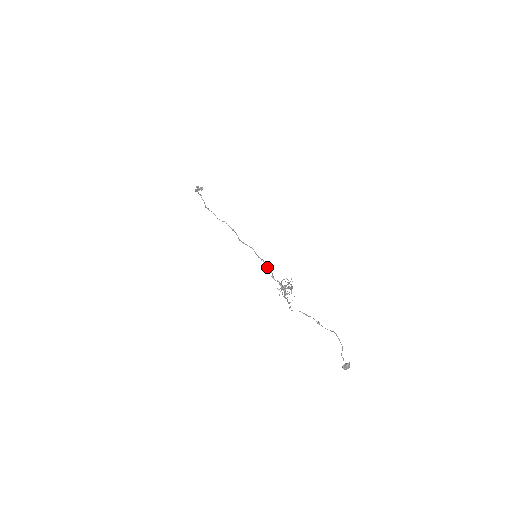
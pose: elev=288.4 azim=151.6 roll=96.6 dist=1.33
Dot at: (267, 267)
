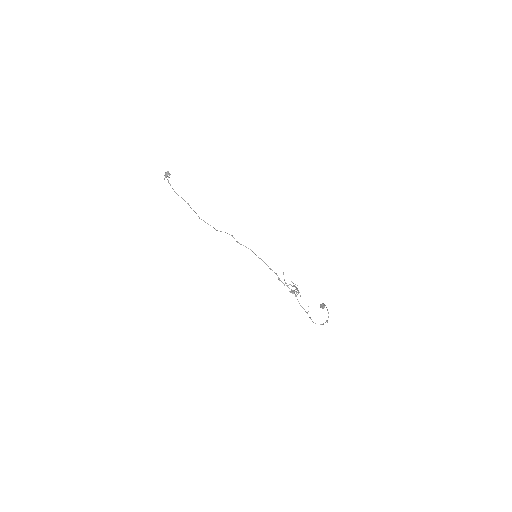
Dot at: occluded
